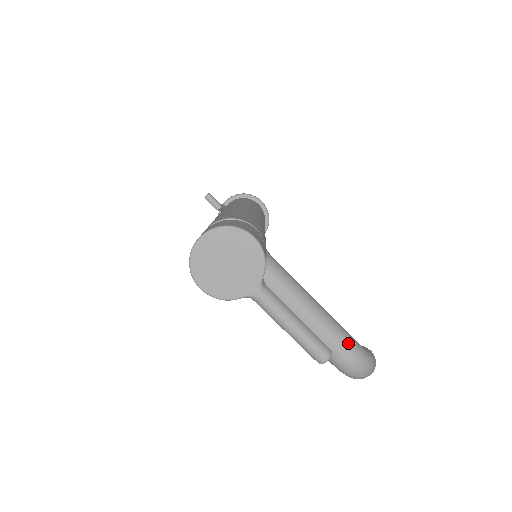
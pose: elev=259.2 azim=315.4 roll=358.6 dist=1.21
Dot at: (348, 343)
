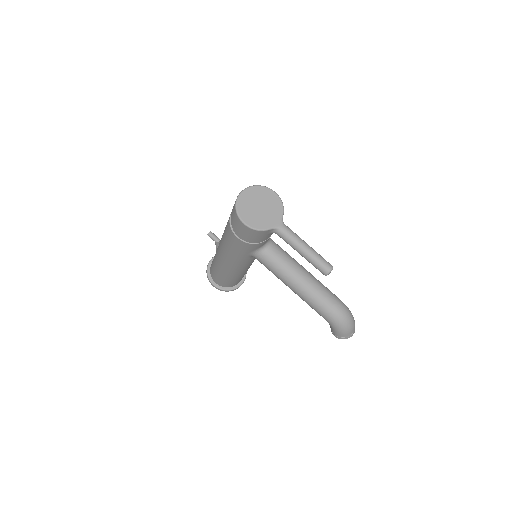
Dot at: (335, 296)
